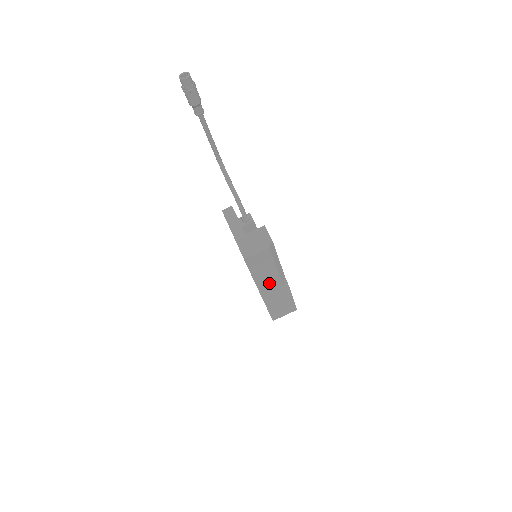
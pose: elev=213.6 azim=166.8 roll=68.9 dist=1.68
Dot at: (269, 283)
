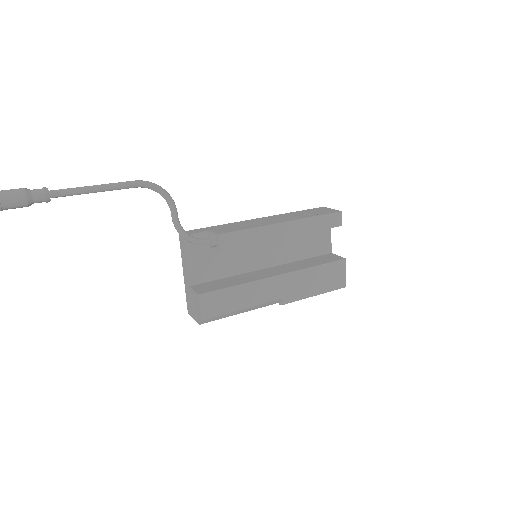
Dot at: occluded
